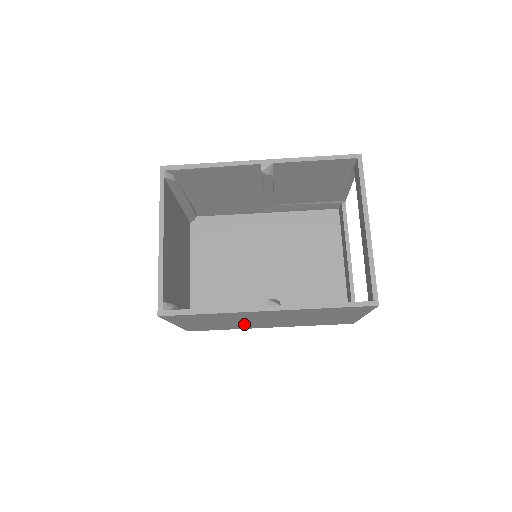
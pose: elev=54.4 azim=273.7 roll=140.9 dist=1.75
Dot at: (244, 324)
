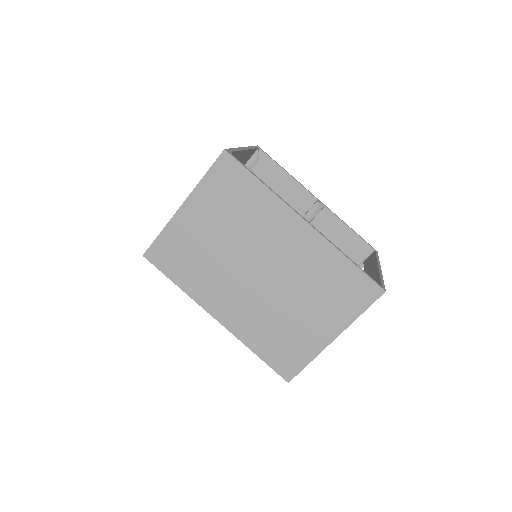
Dot at: (221, 271)
